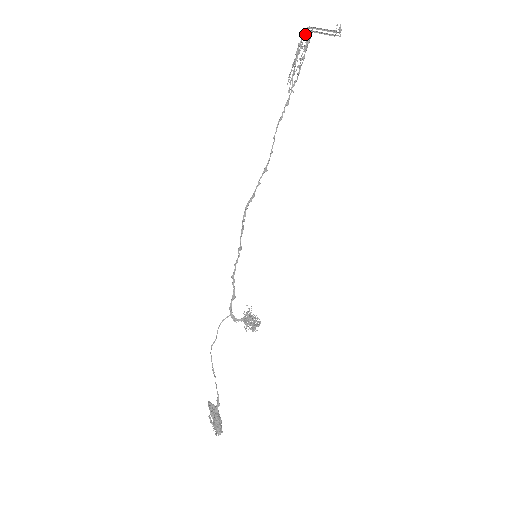
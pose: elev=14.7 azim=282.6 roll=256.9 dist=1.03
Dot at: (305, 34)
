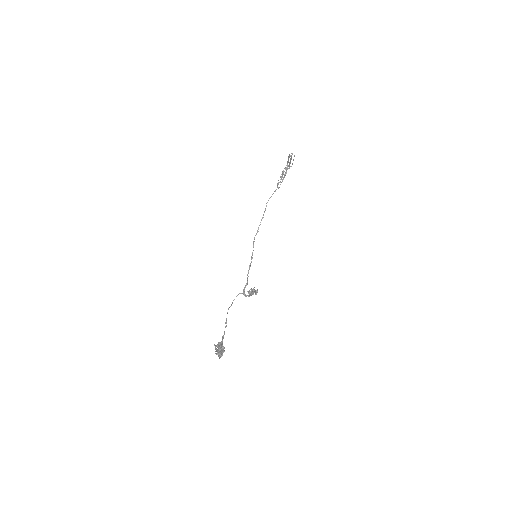
Dot at: (285, 167)
